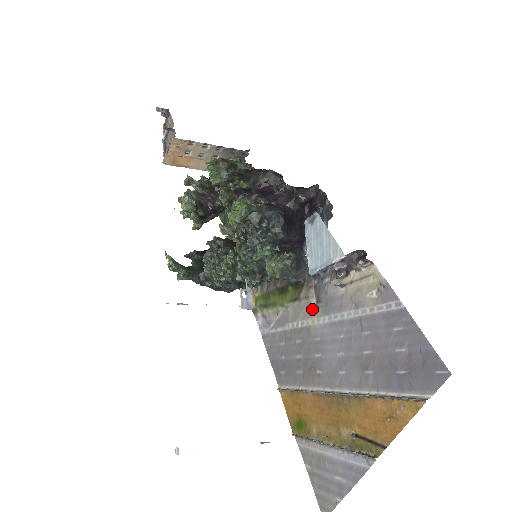
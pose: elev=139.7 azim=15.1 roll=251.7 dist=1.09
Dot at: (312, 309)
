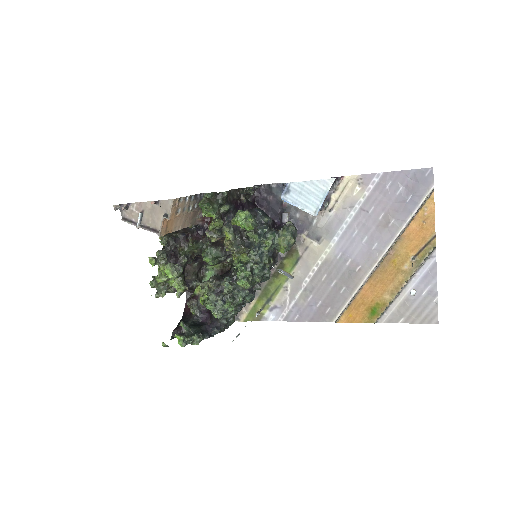
Dot at: (318, 248)
